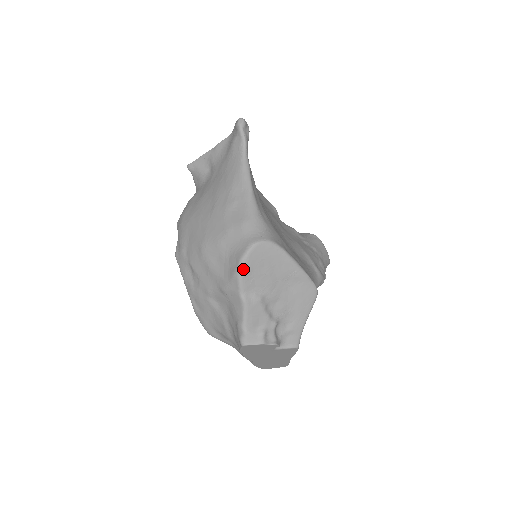
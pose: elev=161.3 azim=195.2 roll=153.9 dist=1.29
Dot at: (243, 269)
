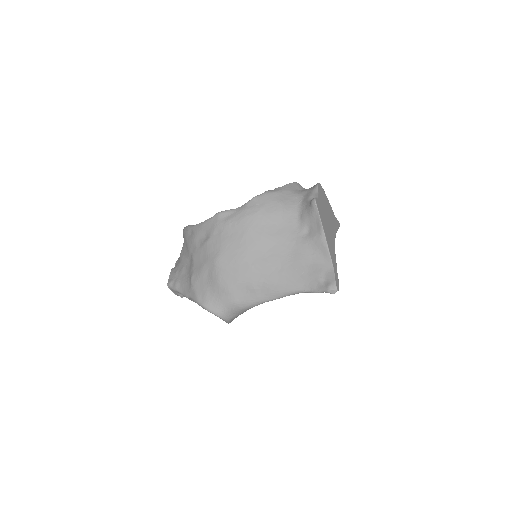
Dot at: occluded
